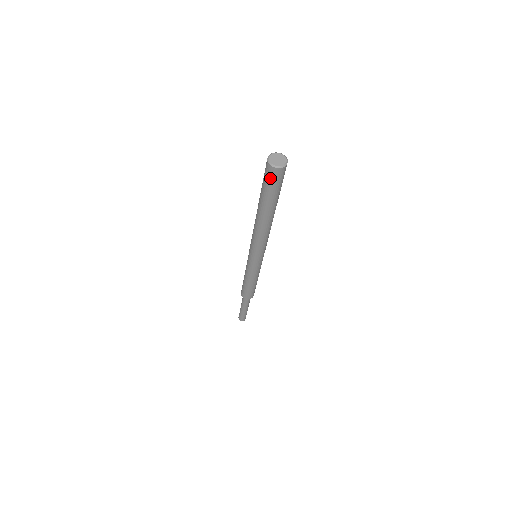
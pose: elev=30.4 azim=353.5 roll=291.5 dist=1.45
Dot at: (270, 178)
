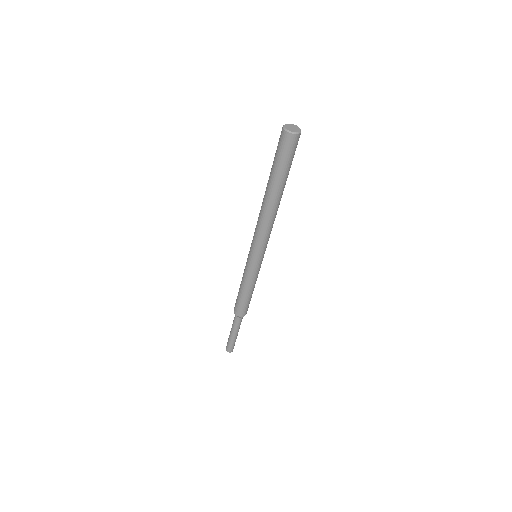
Dot at: (279, 143)
